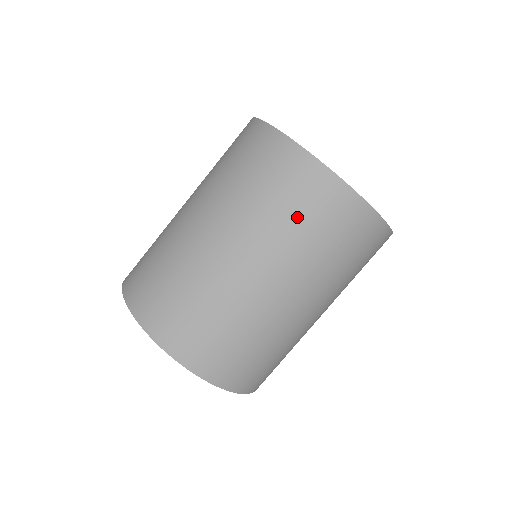
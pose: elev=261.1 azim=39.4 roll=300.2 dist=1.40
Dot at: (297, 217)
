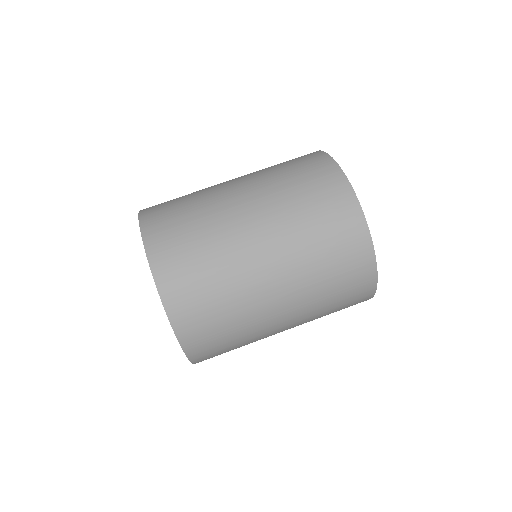
Dot at: (299, 185)
